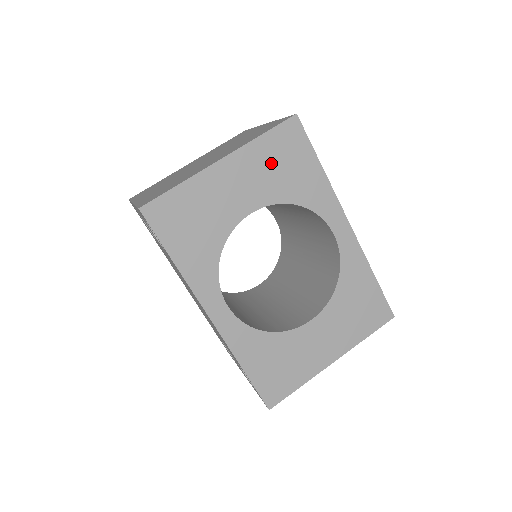
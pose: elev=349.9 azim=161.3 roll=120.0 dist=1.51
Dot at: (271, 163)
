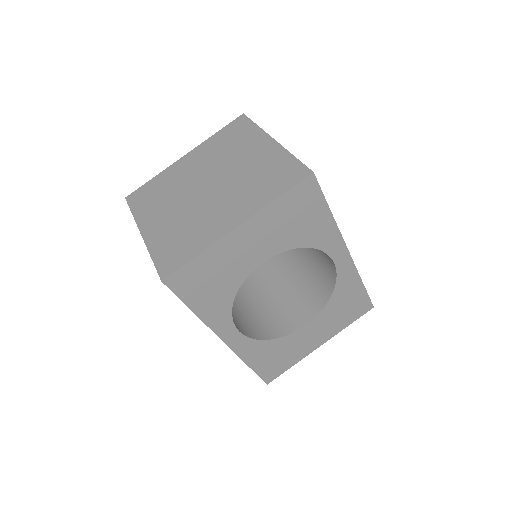
Dot at: (284, 219)
